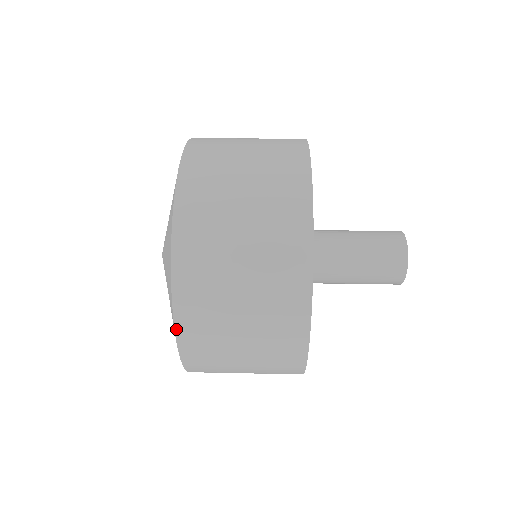
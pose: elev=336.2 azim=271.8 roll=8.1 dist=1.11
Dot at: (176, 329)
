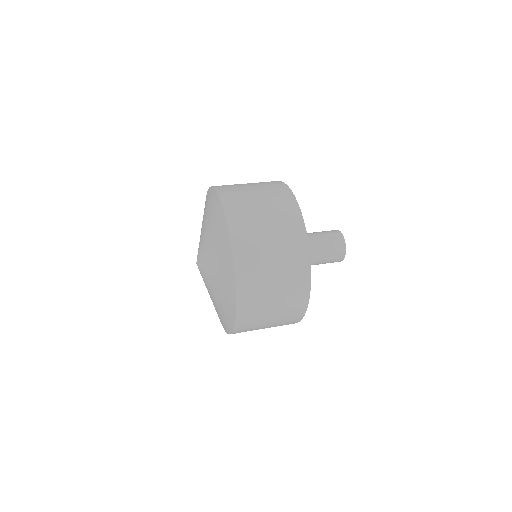
Dot at: (232, 245)
